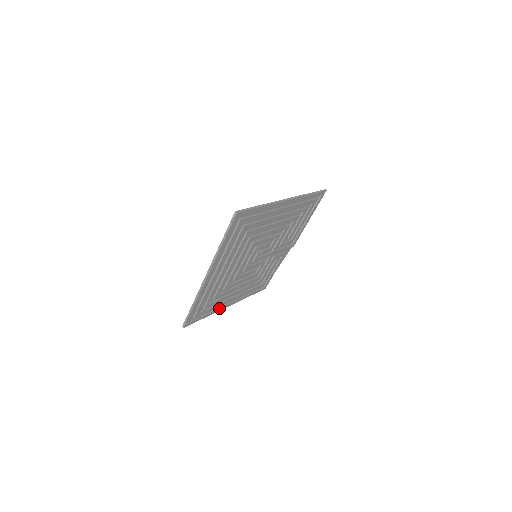
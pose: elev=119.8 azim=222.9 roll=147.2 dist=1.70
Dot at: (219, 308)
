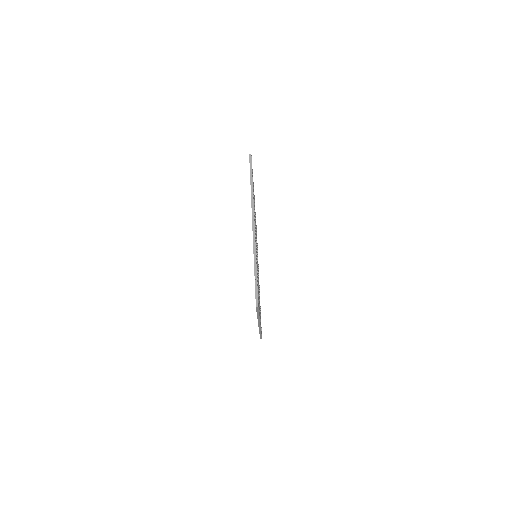
Dot at: occluded
